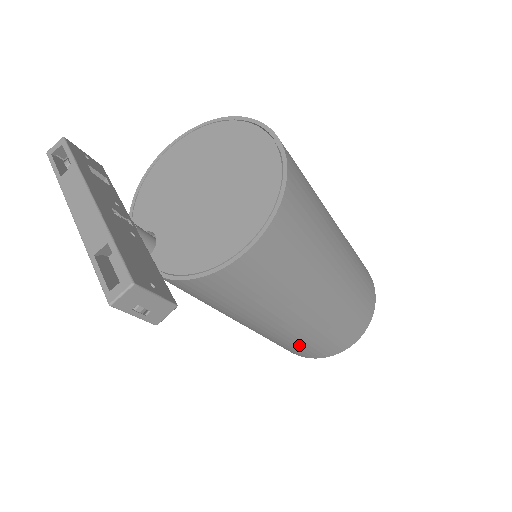
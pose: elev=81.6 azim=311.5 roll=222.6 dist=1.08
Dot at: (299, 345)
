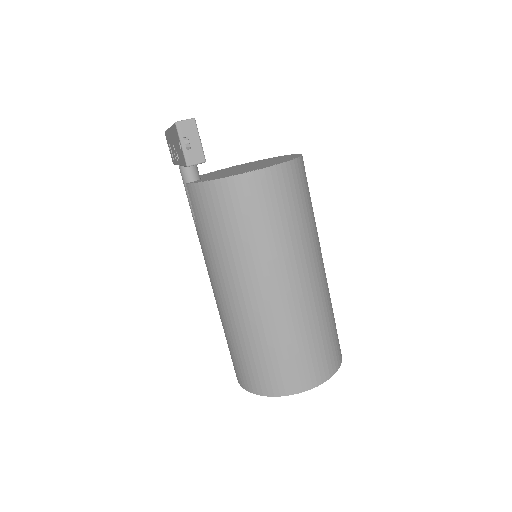
Dot at: (261, 348)
